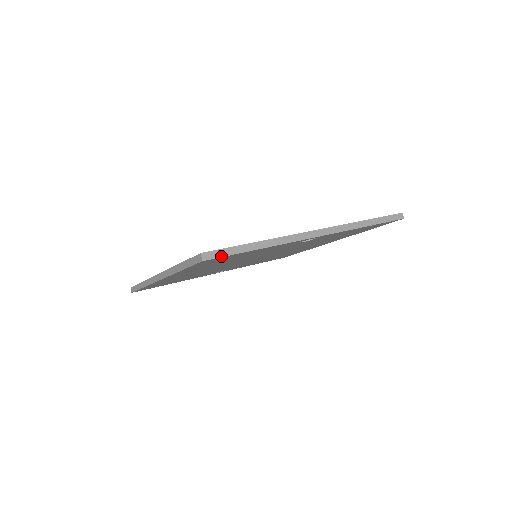
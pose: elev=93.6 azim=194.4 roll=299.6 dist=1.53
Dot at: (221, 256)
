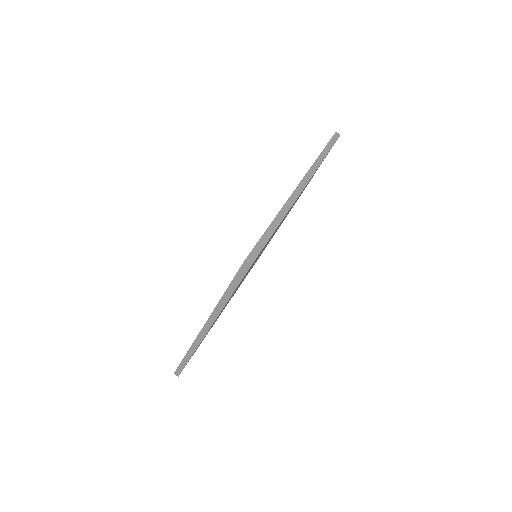
Dot at: (260, 251)
